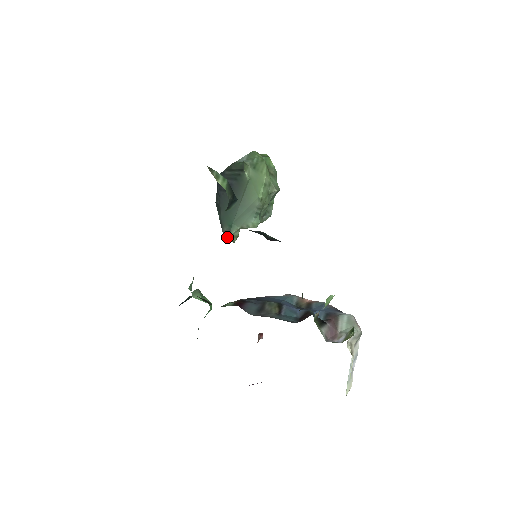
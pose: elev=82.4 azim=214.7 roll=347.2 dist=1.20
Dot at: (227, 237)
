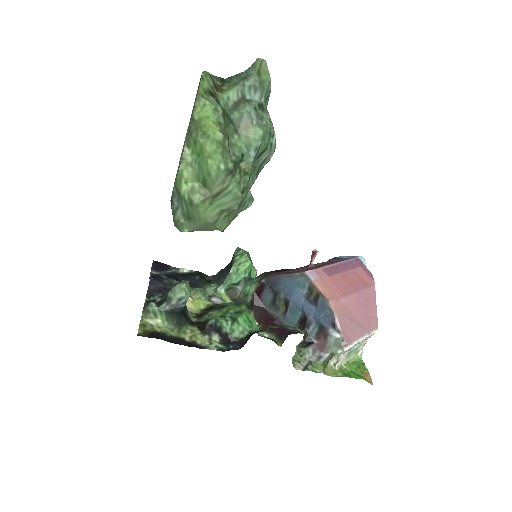
Dot at: occluded
